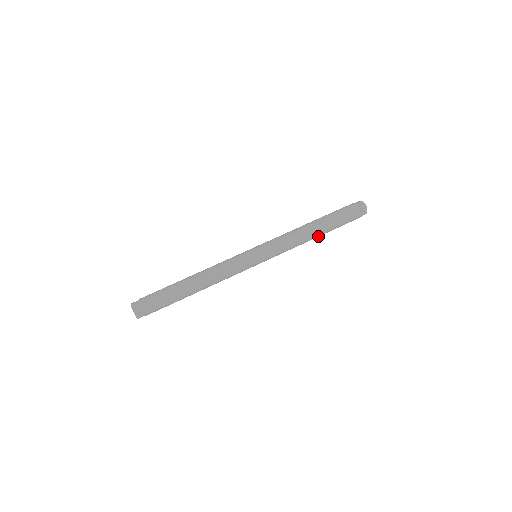
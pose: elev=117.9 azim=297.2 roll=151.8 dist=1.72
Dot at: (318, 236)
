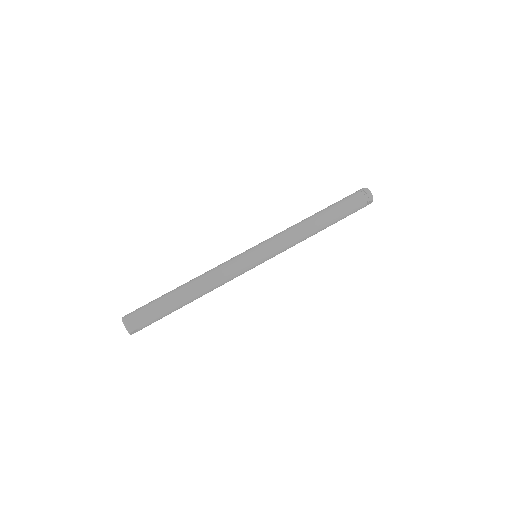
Dot at: (322, 228)
